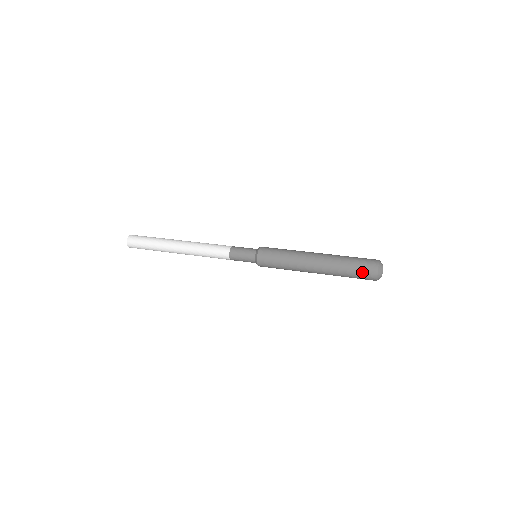
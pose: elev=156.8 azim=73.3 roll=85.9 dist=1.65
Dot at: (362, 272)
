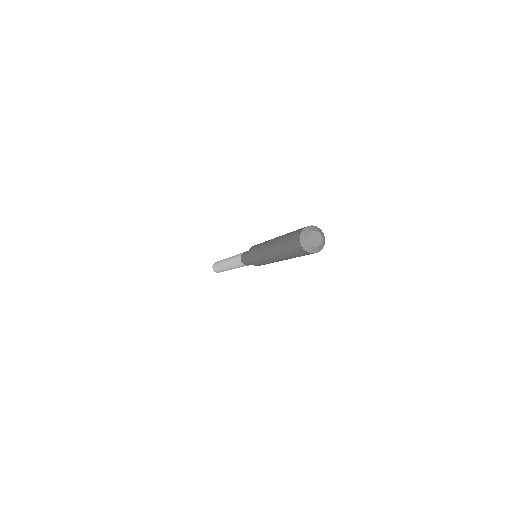
Dot at: (292, 243)
